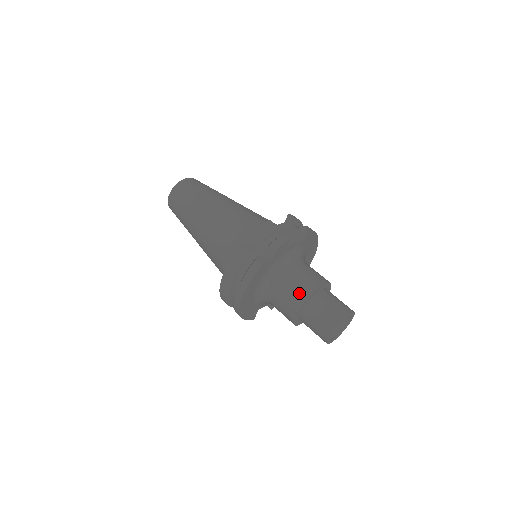
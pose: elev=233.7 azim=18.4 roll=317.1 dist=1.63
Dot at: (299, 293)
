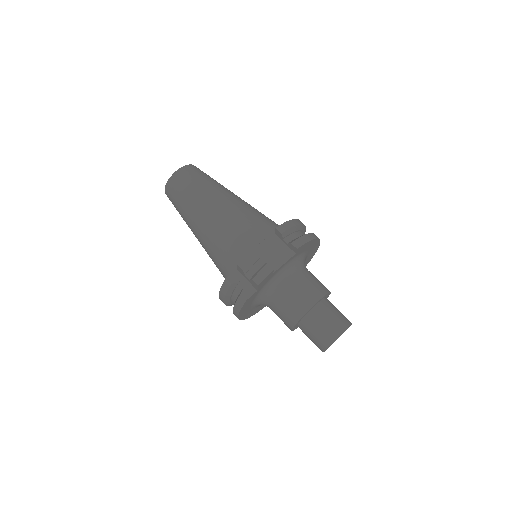
Dot at: (291, 314)
